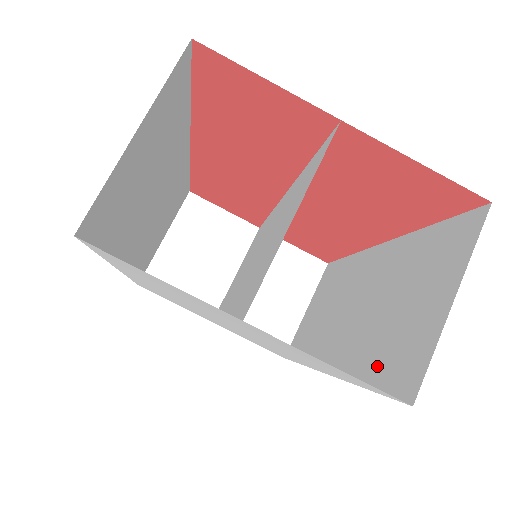
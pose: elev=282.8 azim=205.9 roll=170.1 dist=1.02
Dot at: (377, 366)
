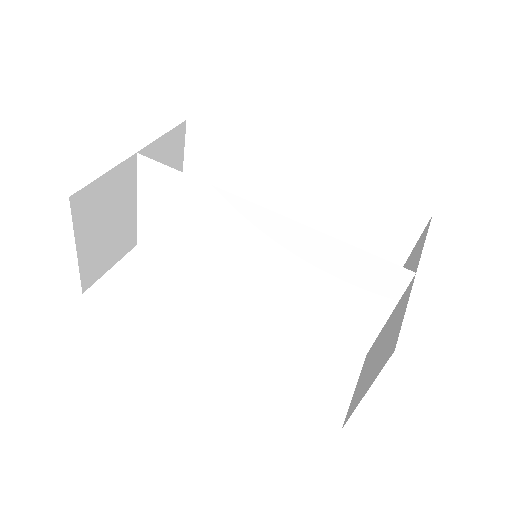
Dot at: occluded
